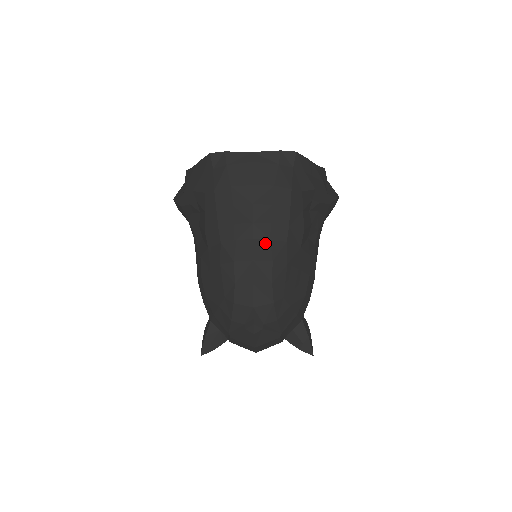
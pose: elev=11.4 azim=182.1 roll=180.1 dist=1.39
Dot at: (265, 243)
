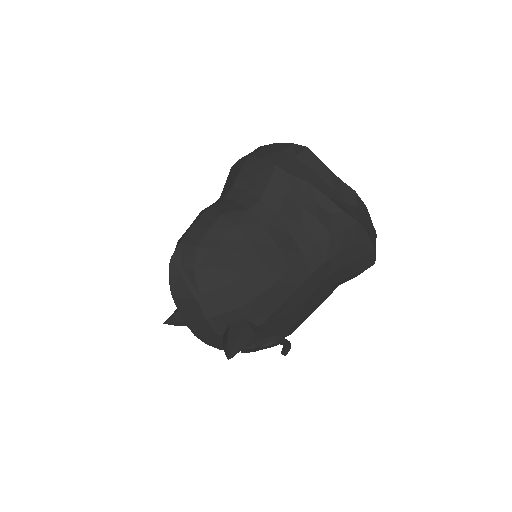
Dot at: (230, 202)
